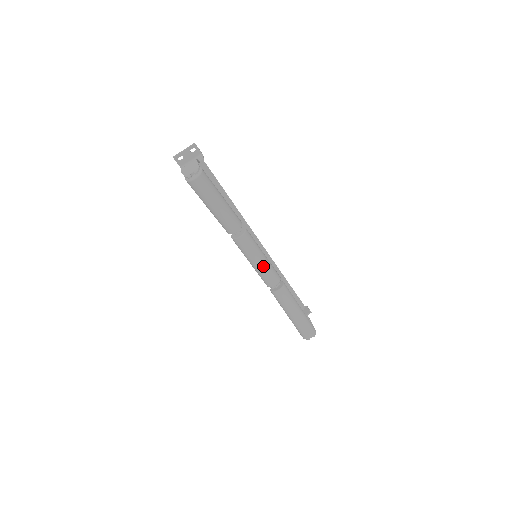
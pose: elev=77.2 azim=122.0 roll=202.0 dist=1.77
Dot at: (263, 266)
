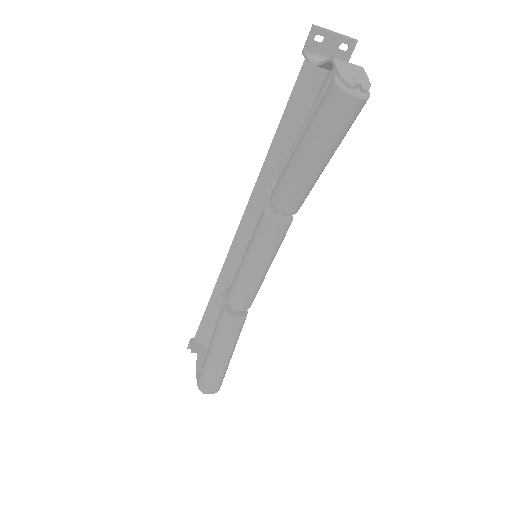
Dot at: (258, 278)
